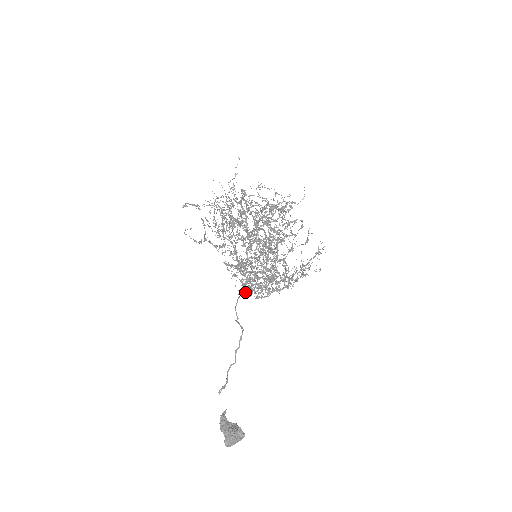
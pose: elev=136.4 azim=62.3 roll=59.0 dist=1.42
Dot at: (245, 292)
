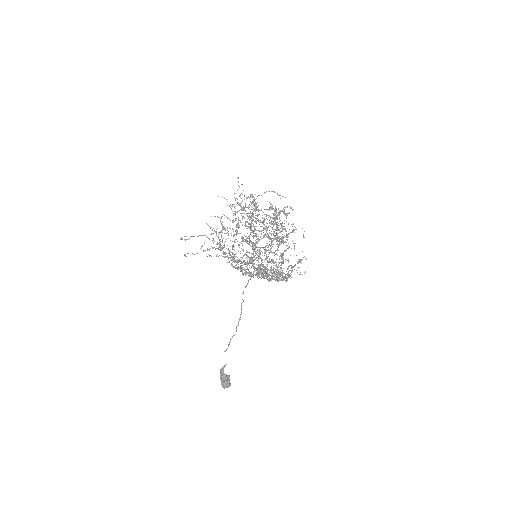
Dot at: occluded
